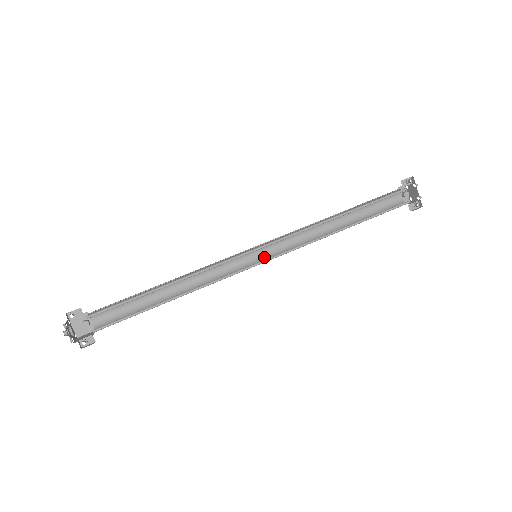
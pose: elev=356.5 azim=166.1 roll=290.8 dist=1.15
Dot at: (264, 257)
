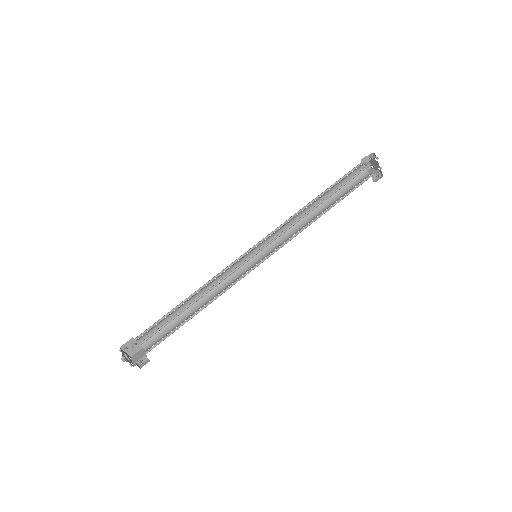
Dot at: (261, 253)
